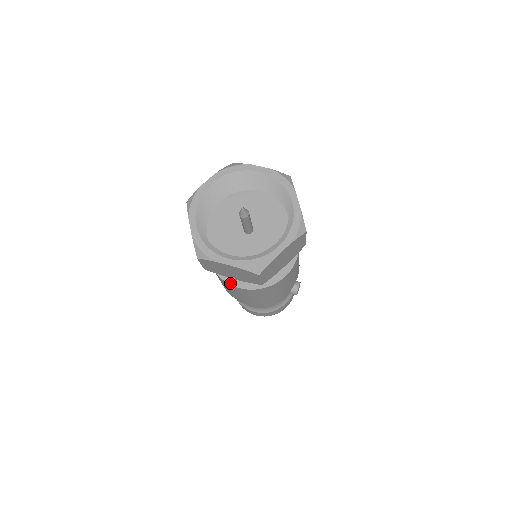
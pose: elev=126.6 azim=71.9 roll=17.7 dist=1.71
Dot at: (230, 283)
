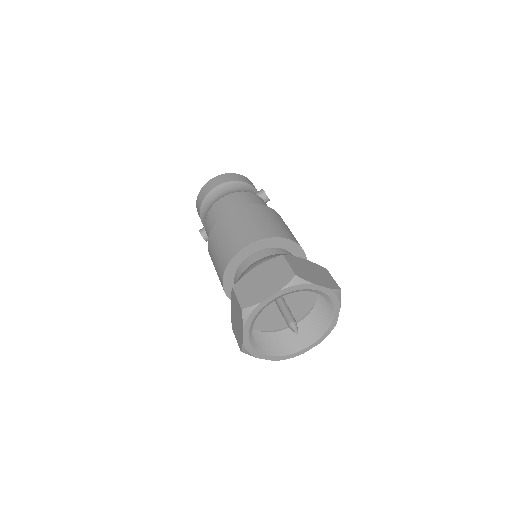
Dot at: occluded
